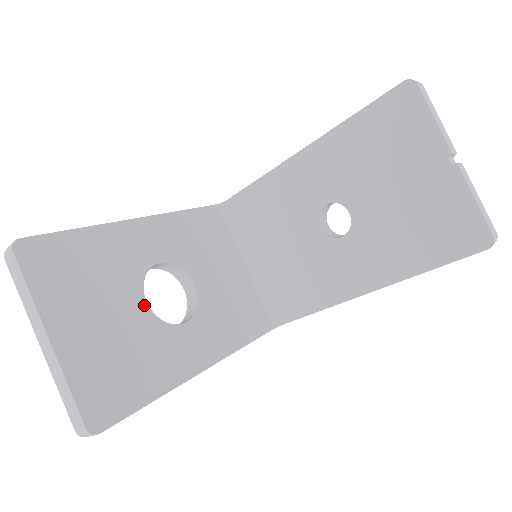
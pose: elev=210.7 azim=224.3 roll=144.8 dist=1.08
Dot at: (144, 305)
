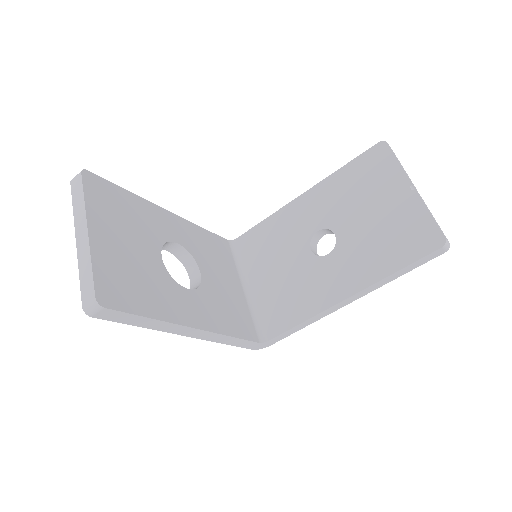
Dot at: (159, 258)
